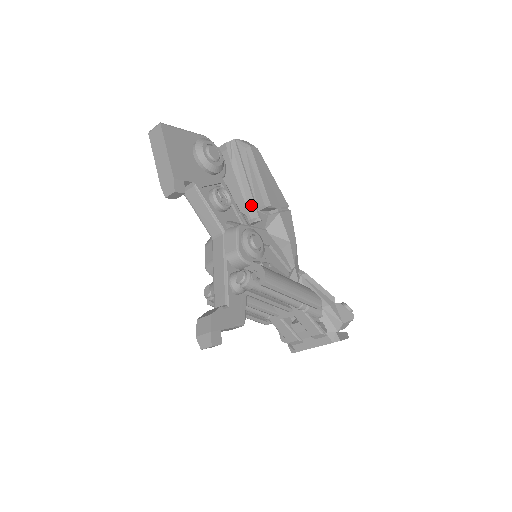
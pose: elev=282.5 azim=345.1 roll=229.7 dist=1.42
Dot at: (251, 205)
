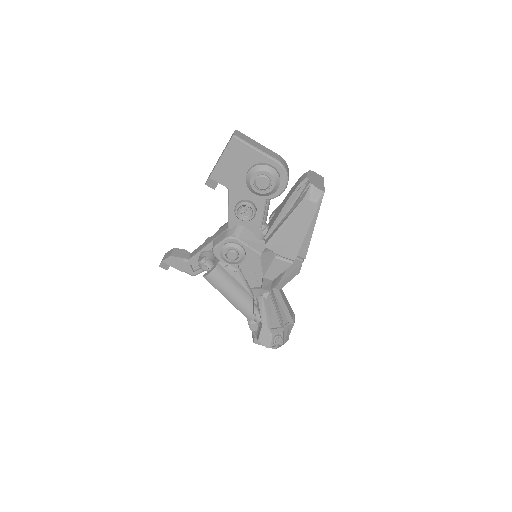
Dot at: occluded
